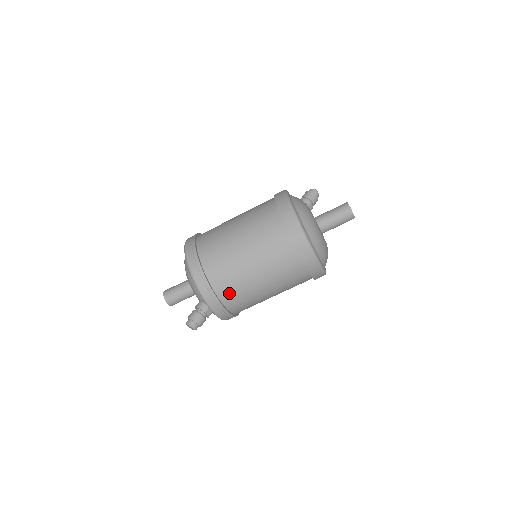
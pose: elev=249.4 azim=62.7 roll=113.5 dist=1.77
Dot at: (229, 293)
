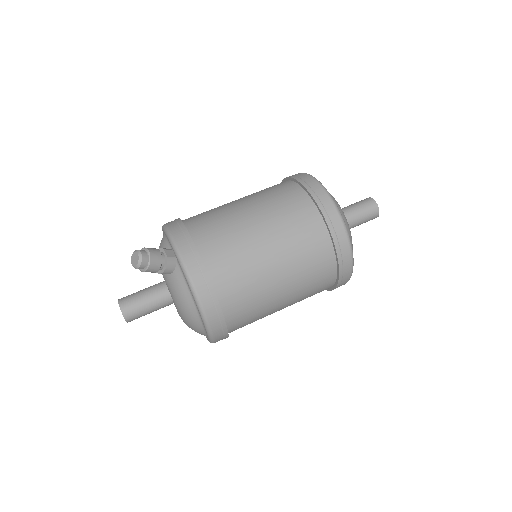
Dot at: (204, 226)
